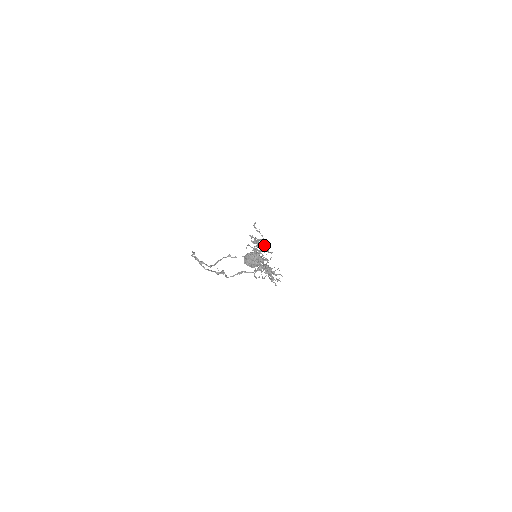
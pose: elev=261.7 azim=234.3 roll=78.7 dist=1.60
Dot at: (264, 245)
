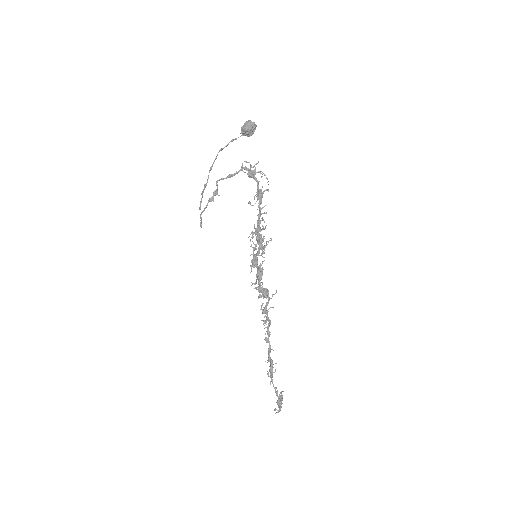
Dot at: occluded
